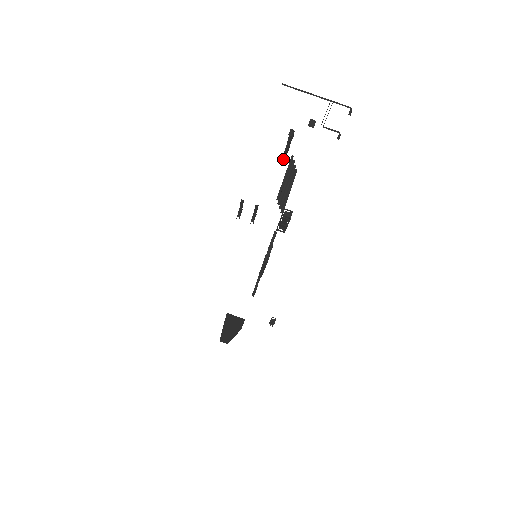
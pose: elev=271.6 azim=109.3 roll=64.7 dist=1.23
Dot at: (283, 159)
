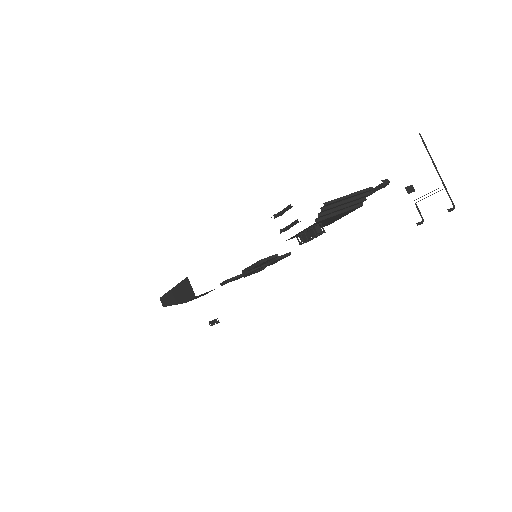
Dot at: occluded
